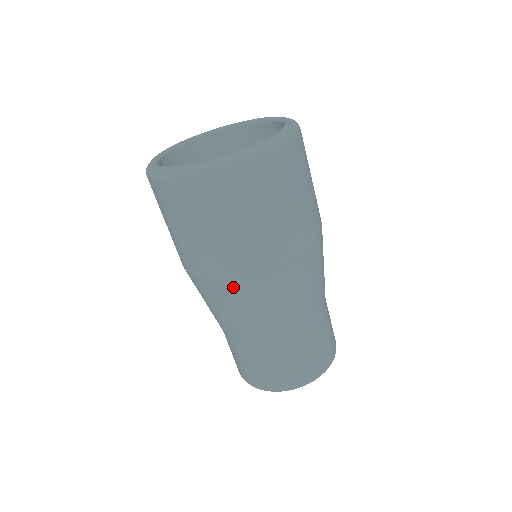
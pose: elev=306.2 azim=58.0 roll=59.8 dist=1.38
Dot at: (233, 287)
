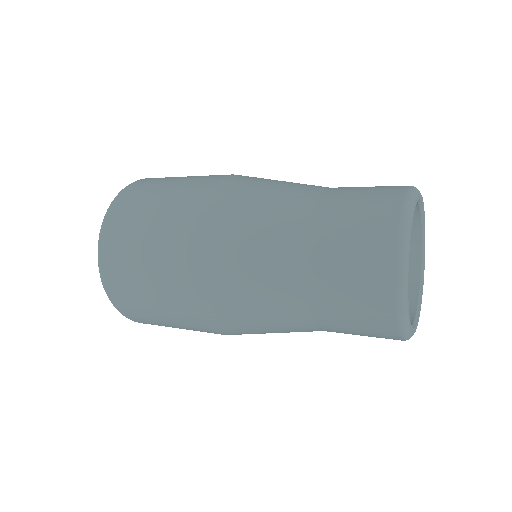
Dot at: (221, 190)
